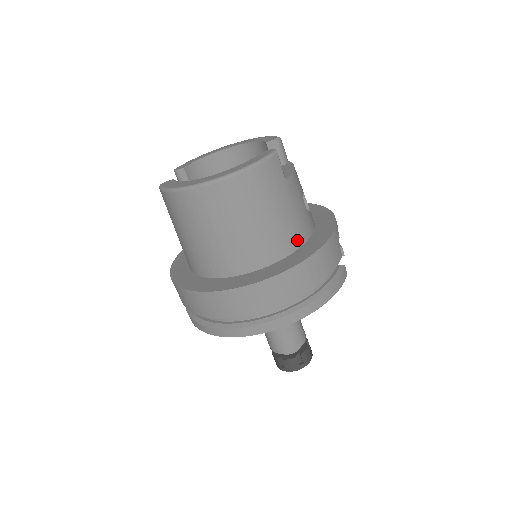
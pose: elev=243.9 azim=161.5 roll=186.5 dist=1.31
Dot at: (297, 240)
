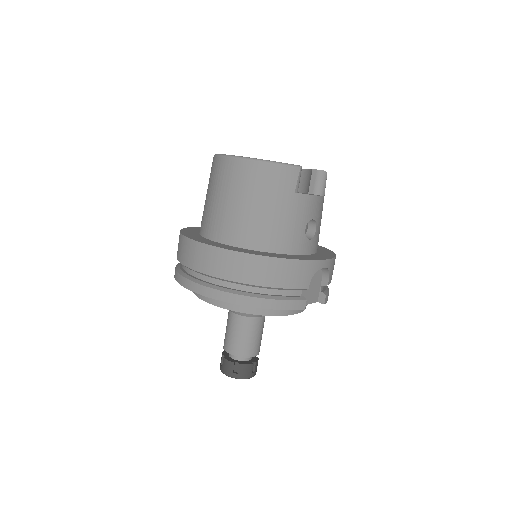
Dot at: (275, 245)
